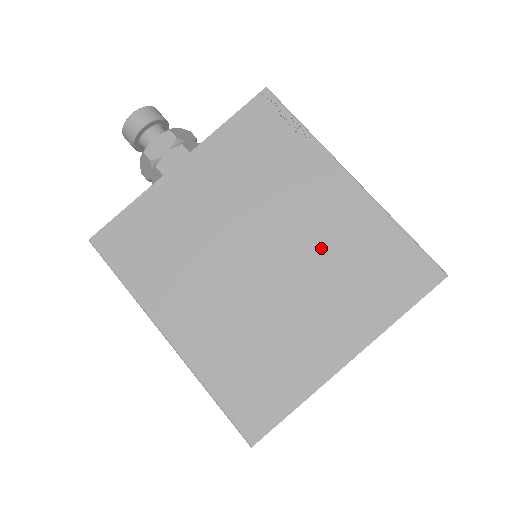
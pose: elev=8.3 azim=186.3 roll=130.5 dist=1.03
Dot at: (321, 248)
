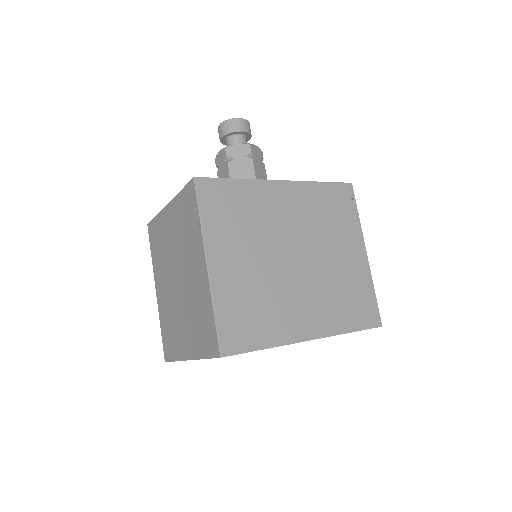
Dot at: (192, 295)
